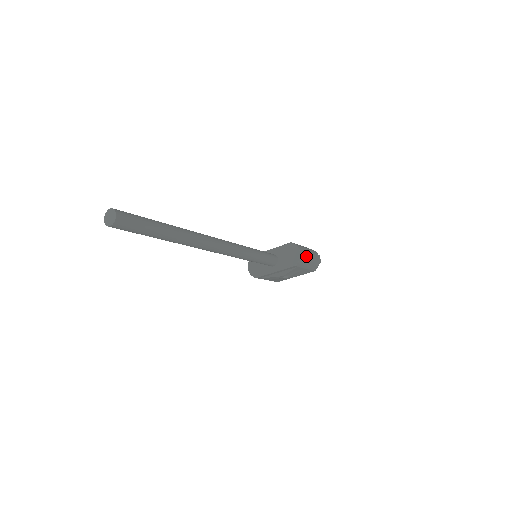
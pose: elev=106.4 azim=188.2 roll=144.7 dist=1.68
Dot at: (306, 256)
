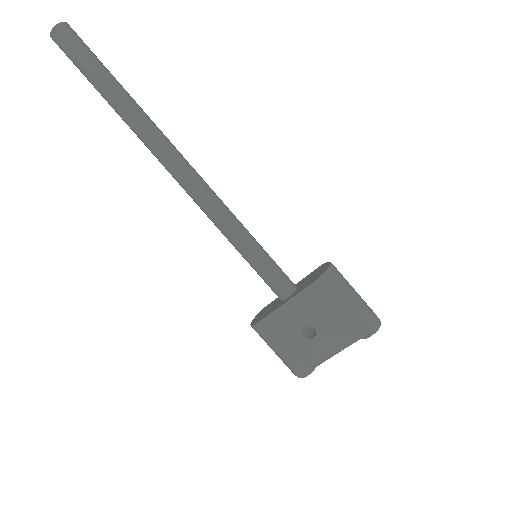
Dot at: (344, 282)
